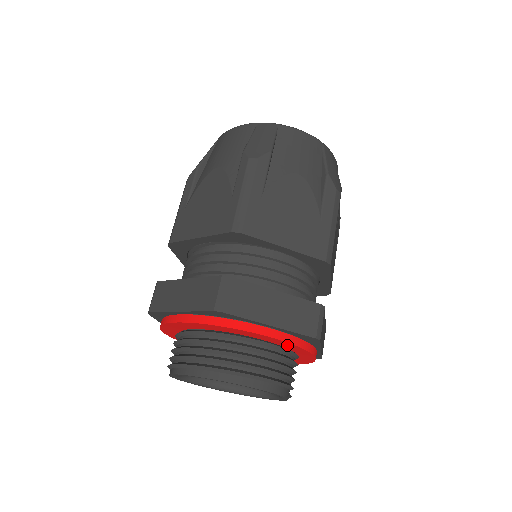
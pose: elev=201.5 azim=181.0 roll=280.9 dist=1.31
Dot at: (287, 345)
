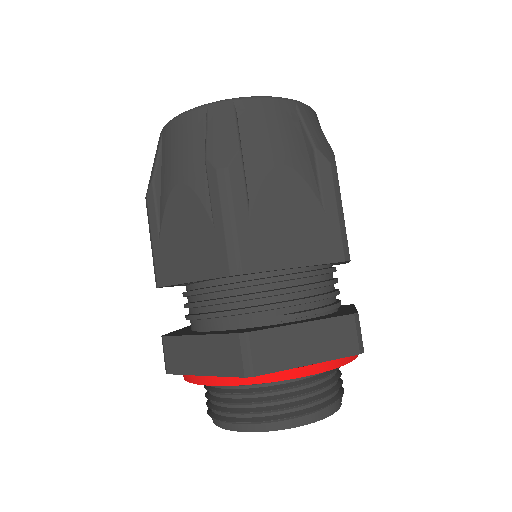
Dot at: occluded
